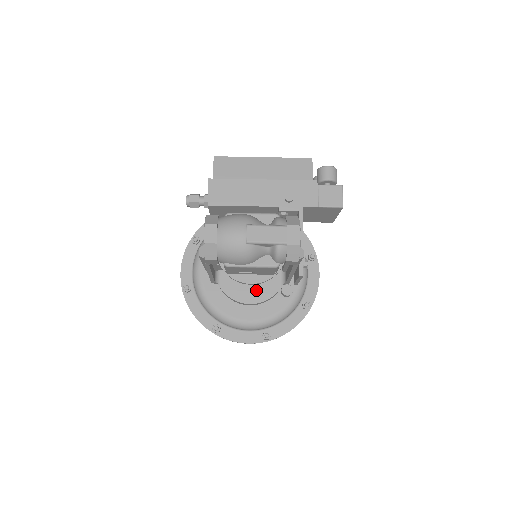
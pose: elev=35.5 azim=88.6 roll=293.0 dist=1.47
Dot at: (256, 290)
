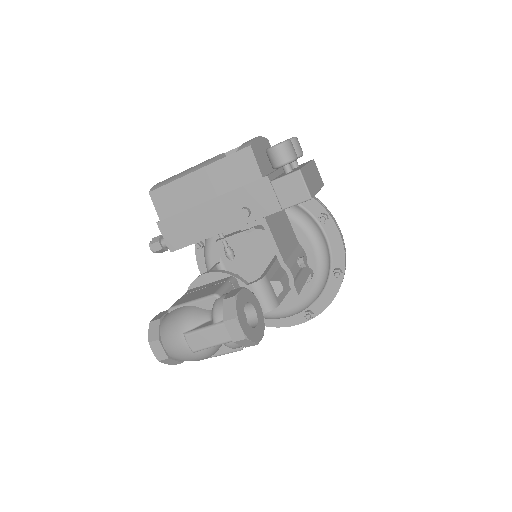
Dot at: occluded
